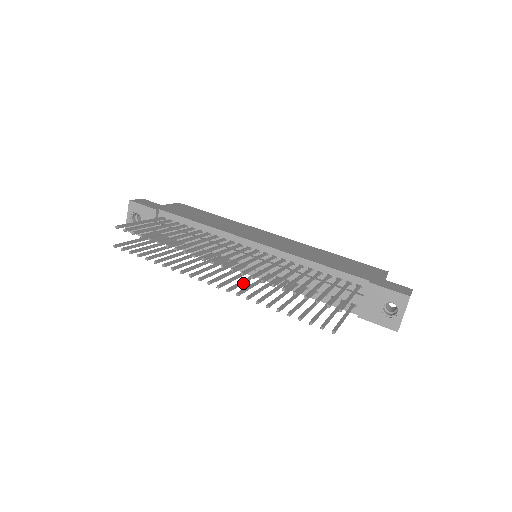
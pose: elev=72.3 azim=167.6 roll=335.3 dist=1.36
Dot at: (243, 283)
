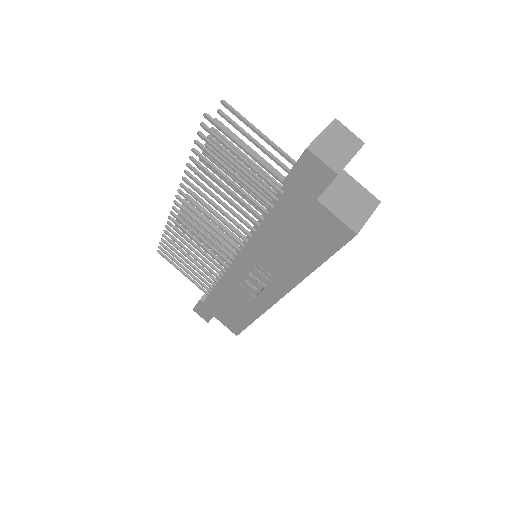
Dot at: (205, 213)
